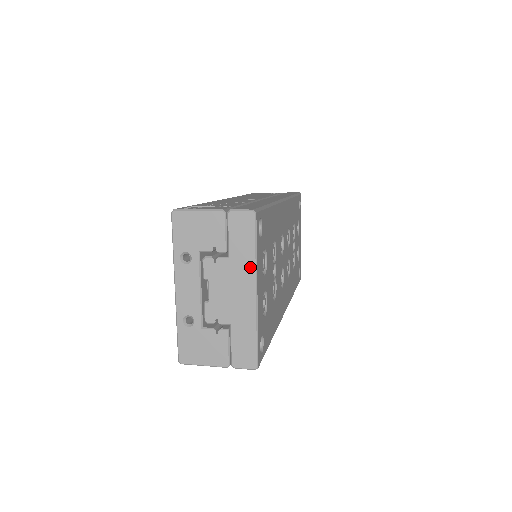
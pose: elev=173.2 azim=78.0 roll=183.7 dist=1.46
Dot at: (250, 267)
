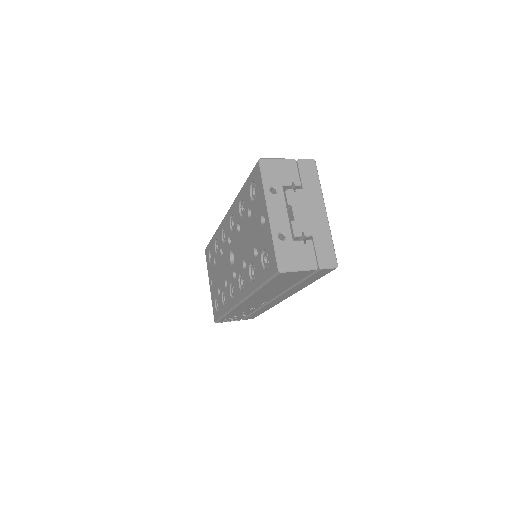
Dot at: (319, 194)
